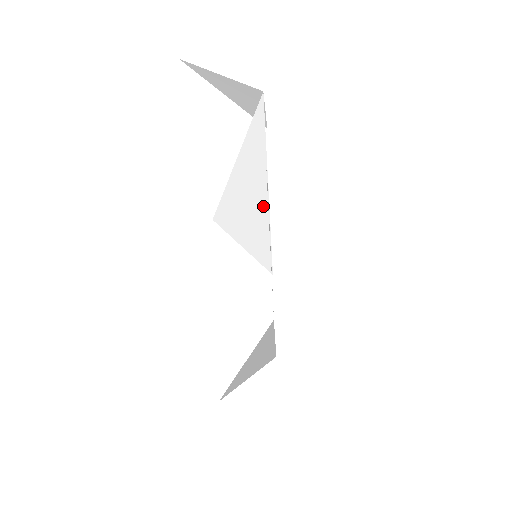
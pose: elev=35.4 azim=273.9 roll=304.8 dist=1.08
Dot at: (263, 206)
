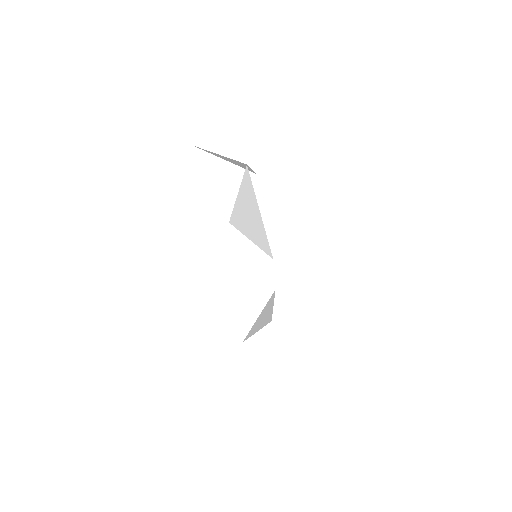
Dot at: (259, 221)
